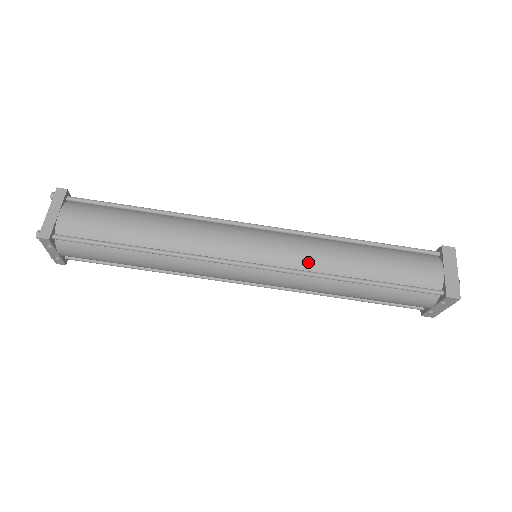
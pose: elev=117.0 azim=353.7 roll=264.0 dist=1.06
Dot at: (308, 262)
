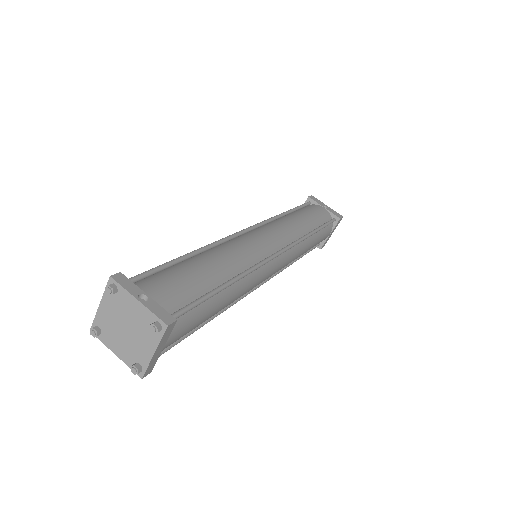
Dot at: occluded
